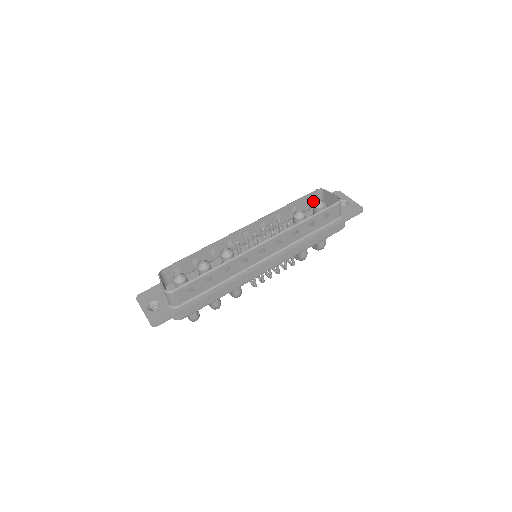
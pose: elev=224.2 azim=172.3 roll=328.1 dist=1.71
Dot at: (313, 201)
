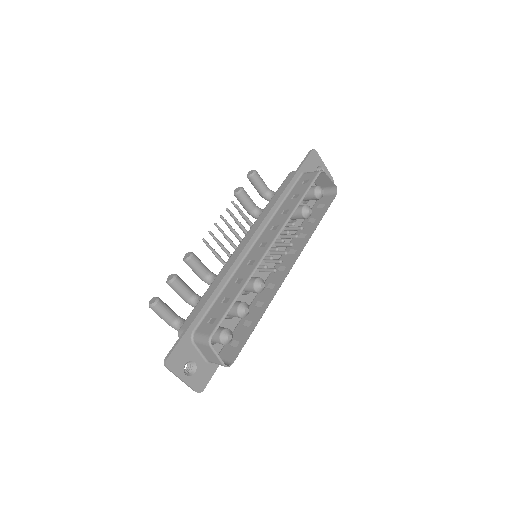
Dot at: (306, 178)
